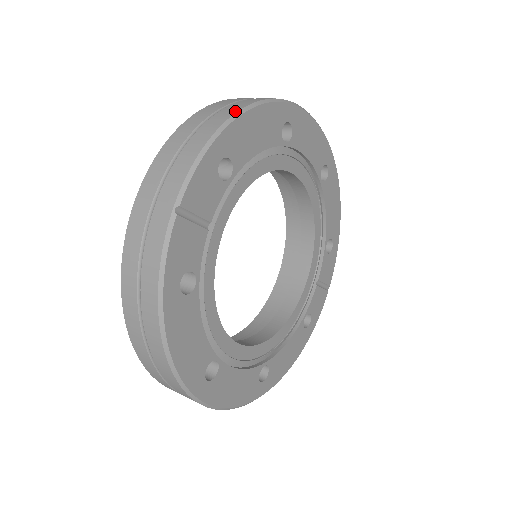
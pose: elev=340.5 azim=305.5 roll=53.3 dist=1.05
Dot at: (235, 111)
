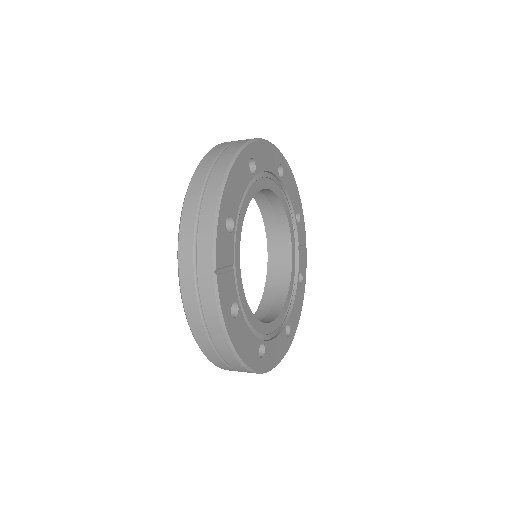
Dot at: (221, 180)
